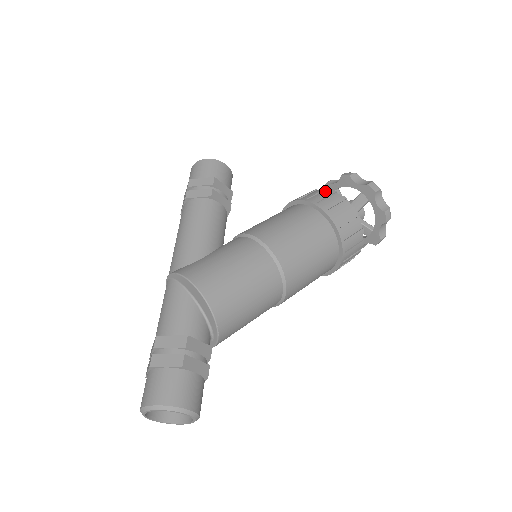
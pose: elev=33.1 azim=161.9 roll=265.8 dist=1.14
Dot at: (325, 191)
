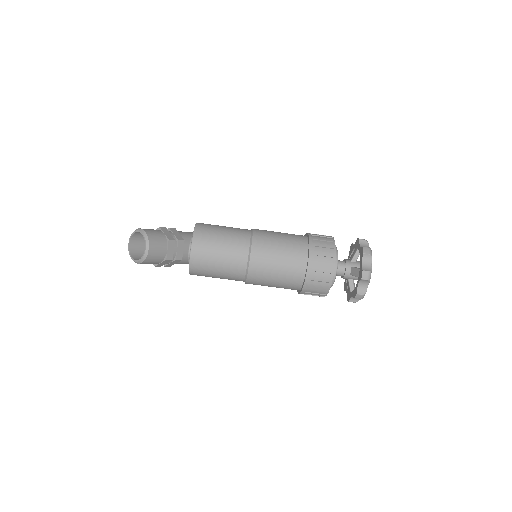
Dot at: occluded
